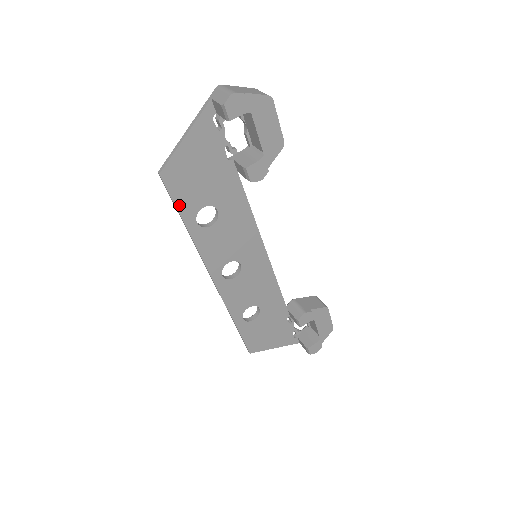
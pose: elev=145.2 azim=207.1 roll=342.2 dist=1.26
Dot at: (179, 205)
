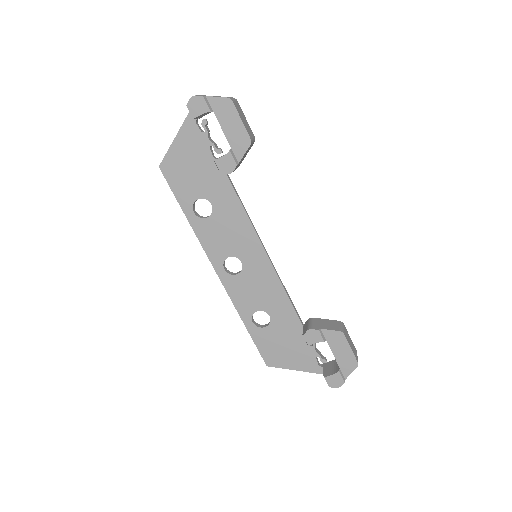
Dot at: (177, 195)
